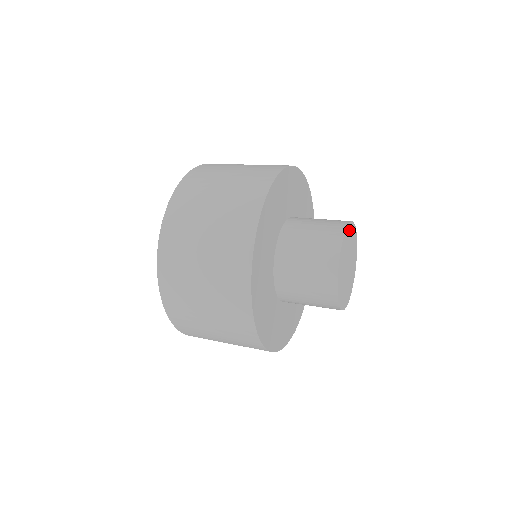
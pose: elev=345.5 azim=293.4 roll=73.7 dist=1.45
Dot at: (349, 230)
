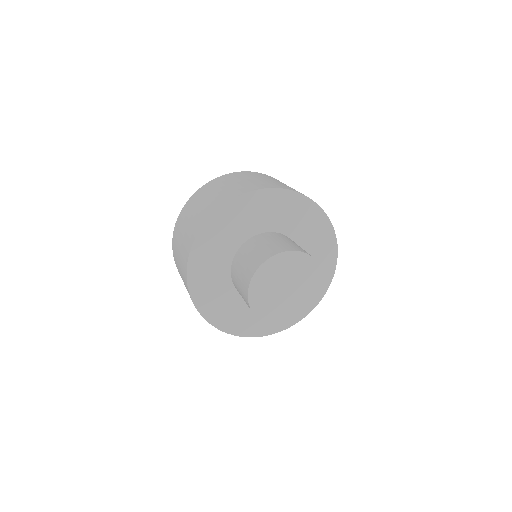
Dot at: (296, 257)
